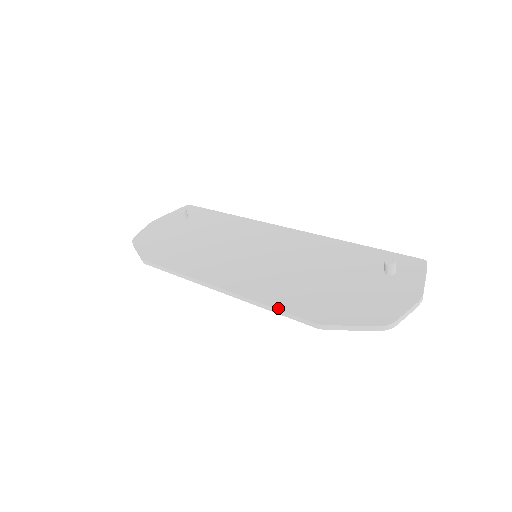
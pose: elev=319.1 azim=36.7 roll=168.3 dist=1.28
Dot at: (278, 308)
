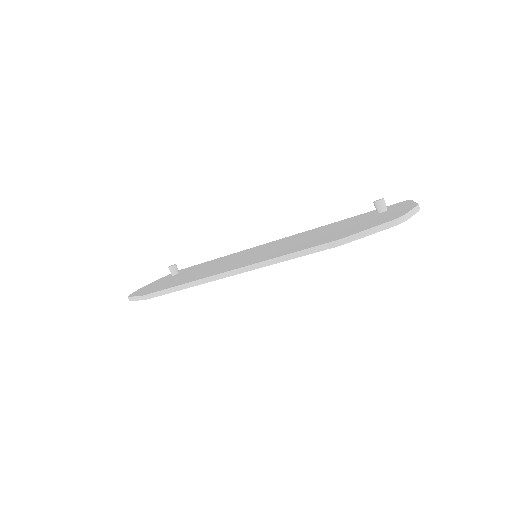
Dot at: (293, 252)
